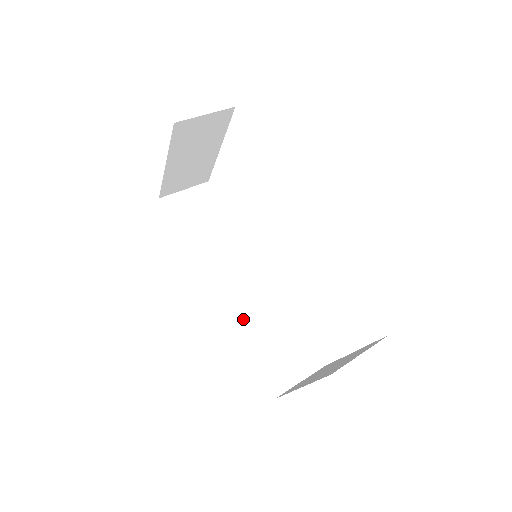
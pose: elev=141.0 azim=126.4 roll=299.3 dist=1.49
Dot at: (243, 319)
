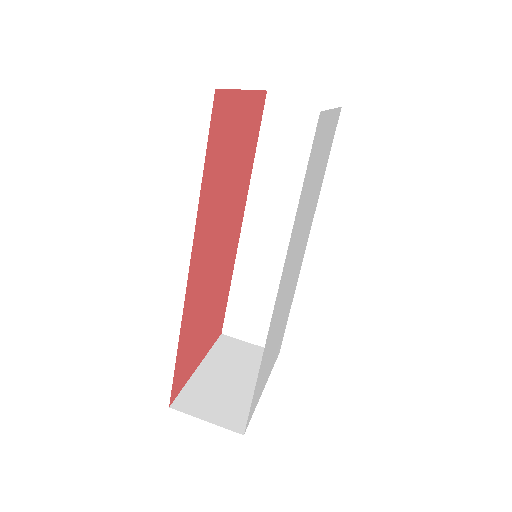
Dot at: (247, 266)
